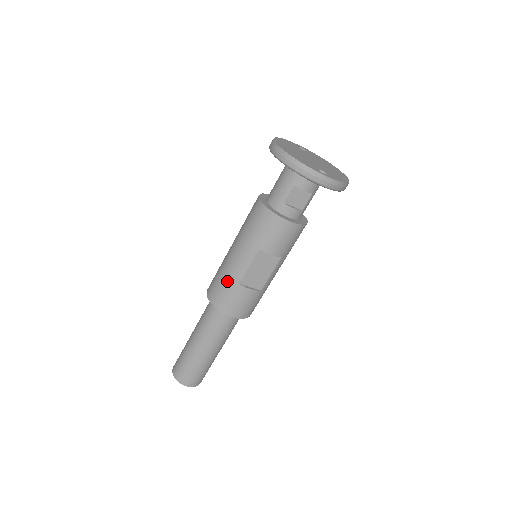
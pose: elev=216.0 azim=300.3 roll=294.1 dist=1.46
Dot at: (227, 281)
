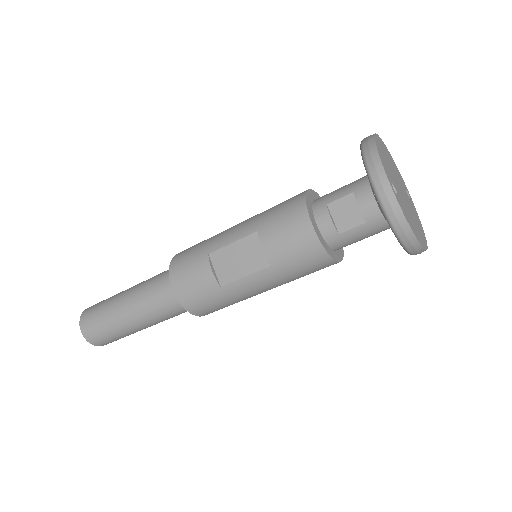
Dot at: (204, 244)
